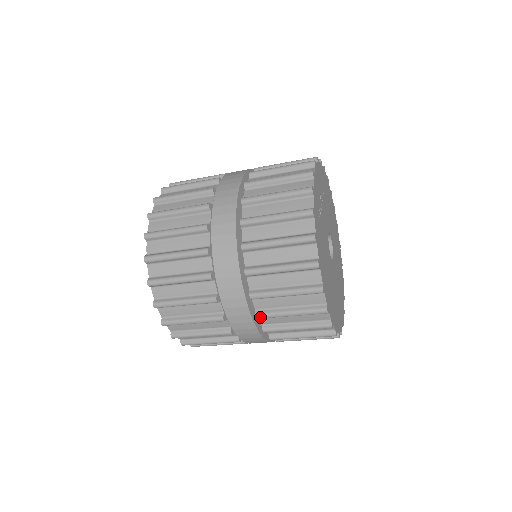
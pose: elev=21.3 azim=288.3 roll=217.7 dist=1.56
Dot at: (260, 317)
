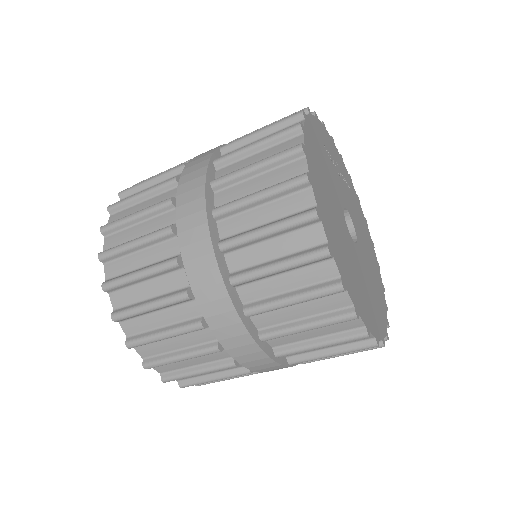
Dot at: (217, 210)
